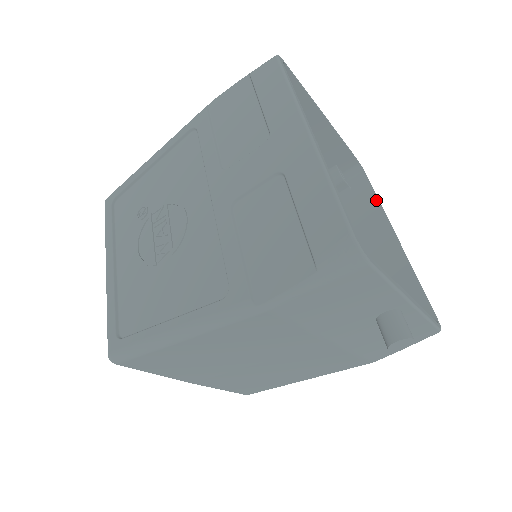
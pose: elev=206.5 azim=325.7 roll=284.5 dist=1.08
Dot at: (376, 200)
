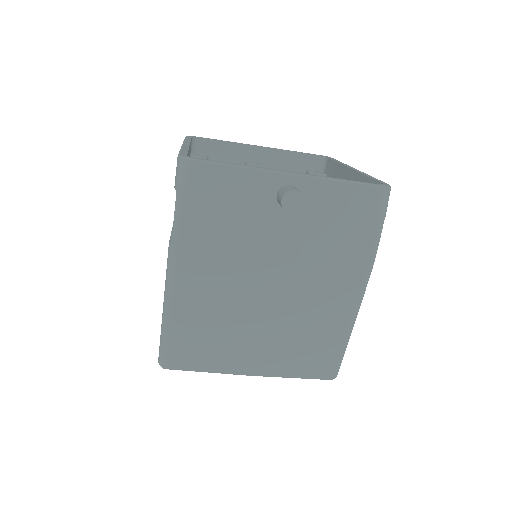
Dot at: (336, 163)
